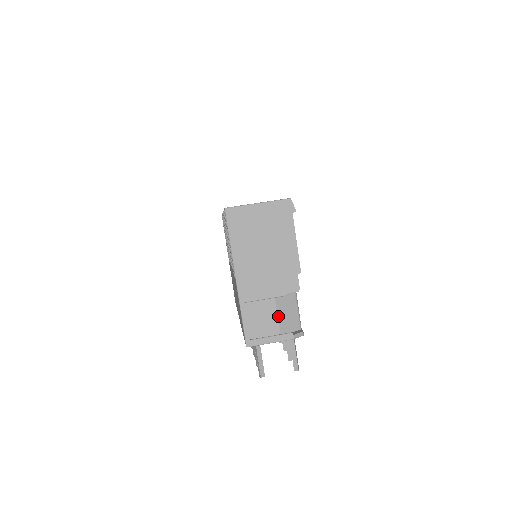
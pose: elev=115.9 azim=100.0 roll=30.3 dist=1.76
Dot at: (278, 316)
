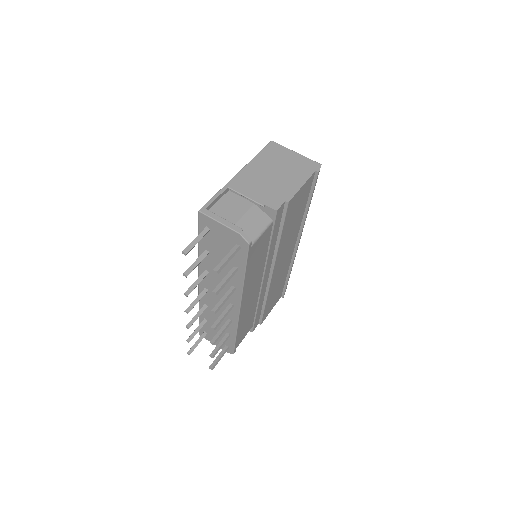
Dot at: (243, 217)
